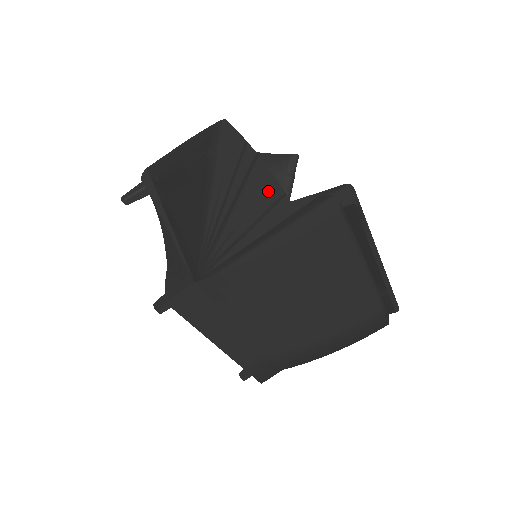
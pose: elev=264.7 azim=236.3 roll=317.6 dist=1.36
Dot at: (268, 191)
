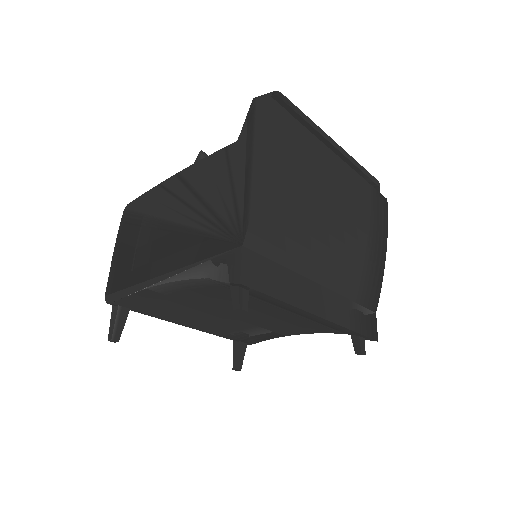
Dot at: (213, 163)
